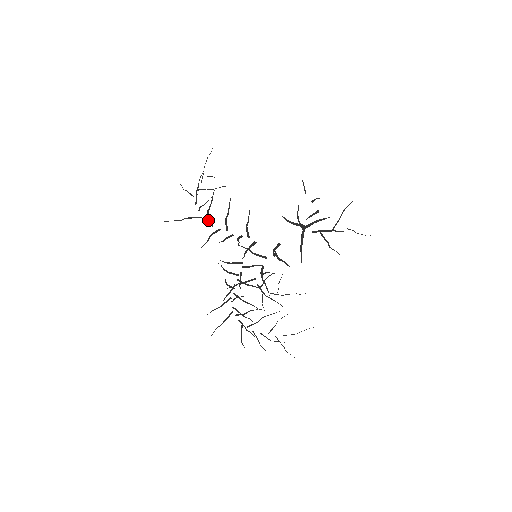
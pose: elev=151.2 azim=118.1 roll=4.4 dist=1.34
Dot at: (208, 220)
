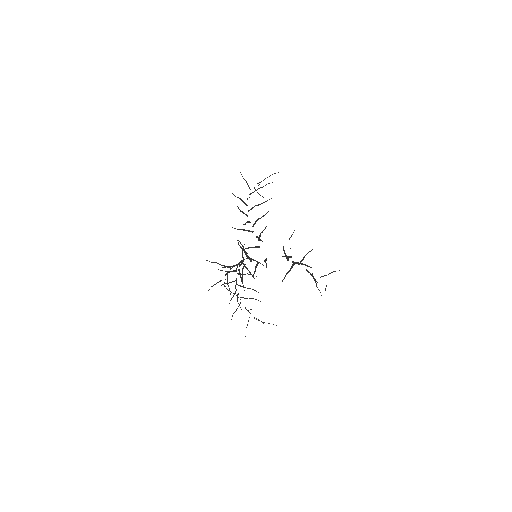
Dot at: occluded
